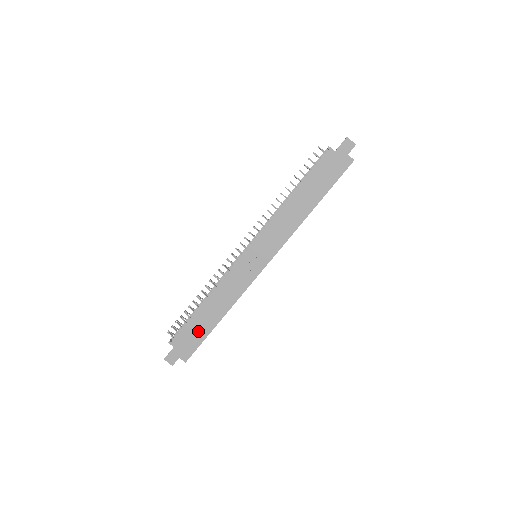
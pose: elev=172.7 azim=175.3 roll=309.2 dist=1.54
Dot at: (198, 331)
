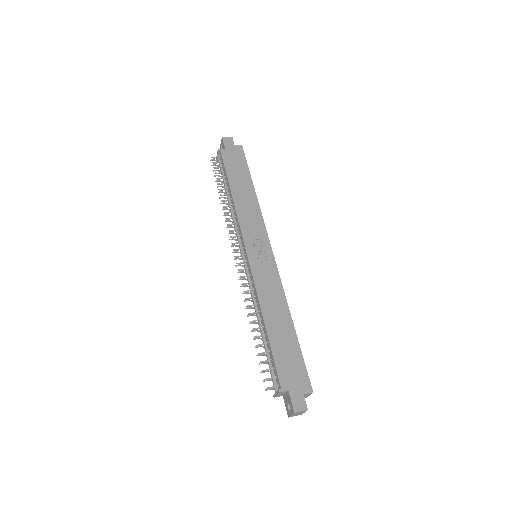
Dot at: (289, 352)
